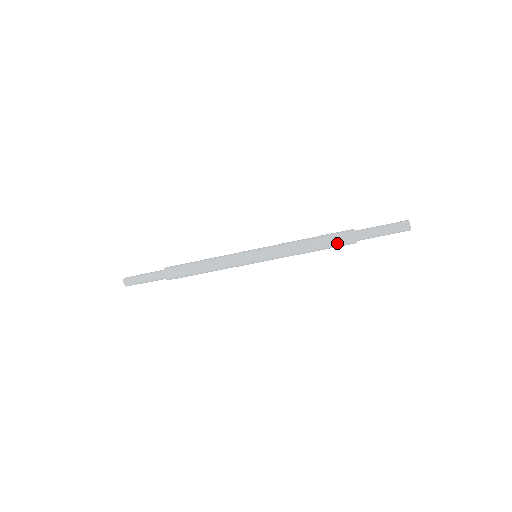
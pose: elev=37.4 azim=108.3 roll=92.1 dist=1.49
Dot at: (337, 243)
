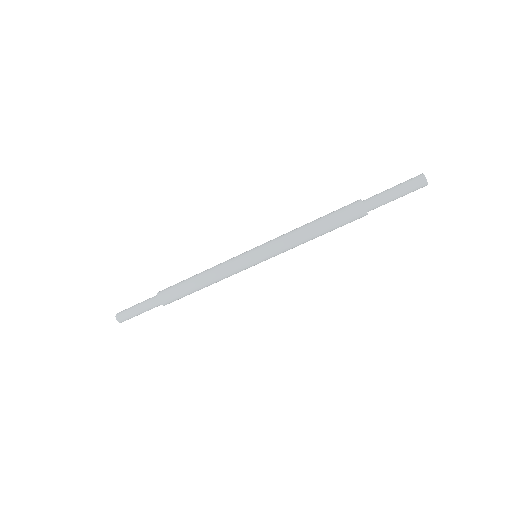
Dot at: (344, 218)
